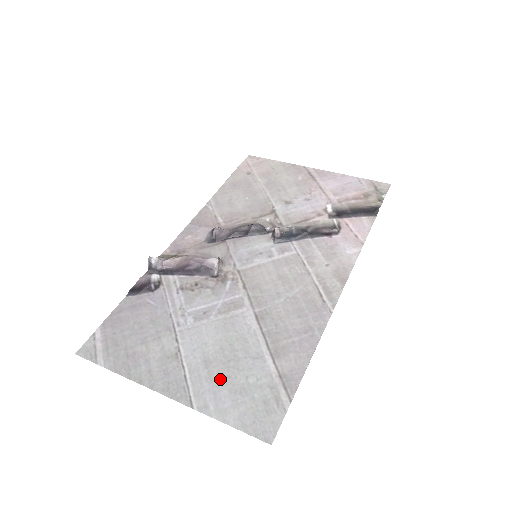
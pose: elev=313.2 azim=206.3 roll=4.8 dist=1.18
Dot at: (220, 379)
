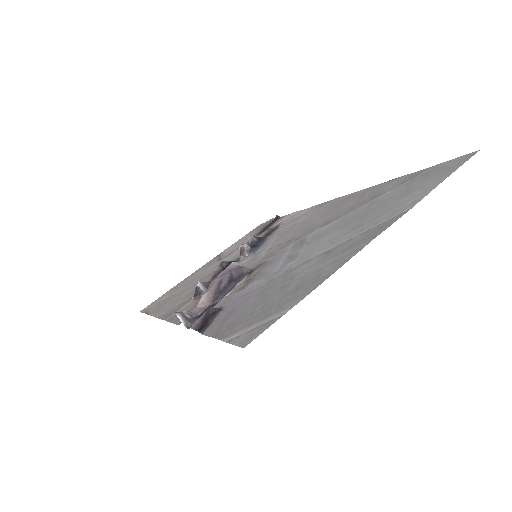
Dot at: (383, 210)
